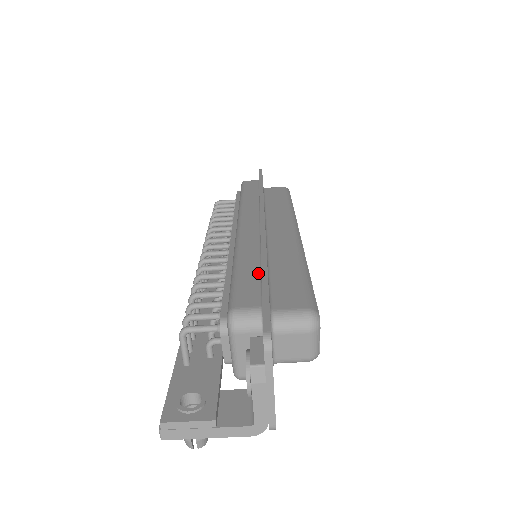
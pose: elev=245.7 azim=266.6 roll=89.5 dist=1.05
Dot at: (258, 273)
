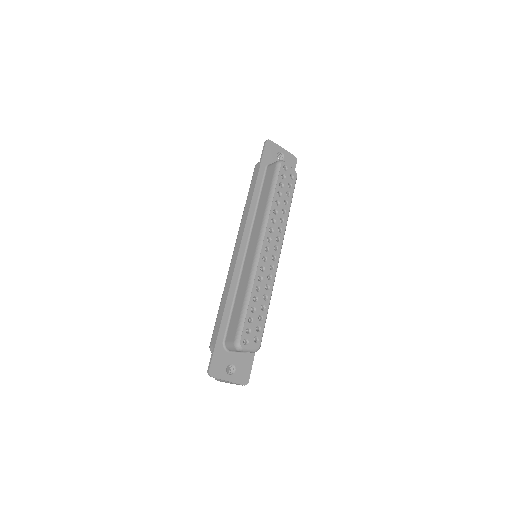
Dot at: (223, 314)
